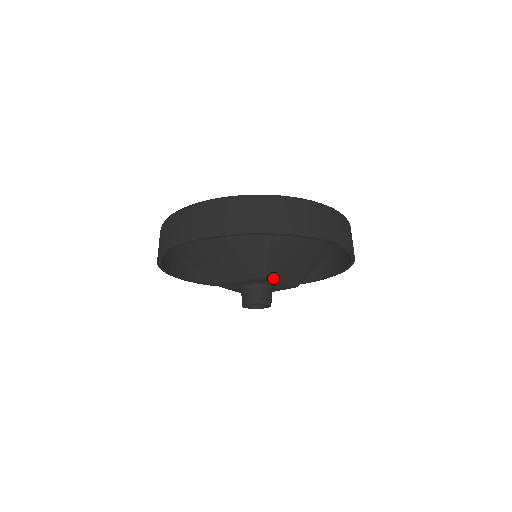
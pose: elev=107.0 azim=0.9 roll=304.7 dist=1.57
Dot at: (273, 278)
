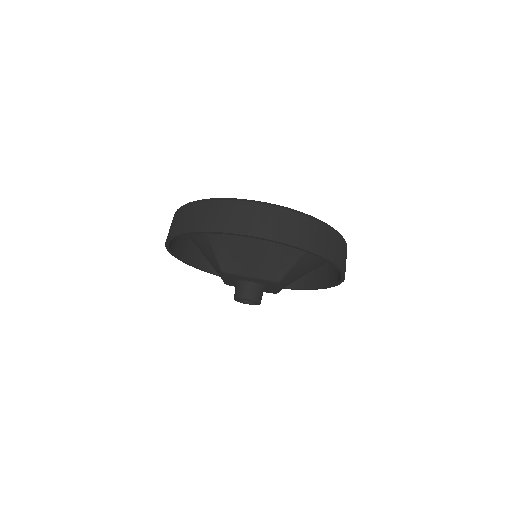
Dot at: (234, 274)
